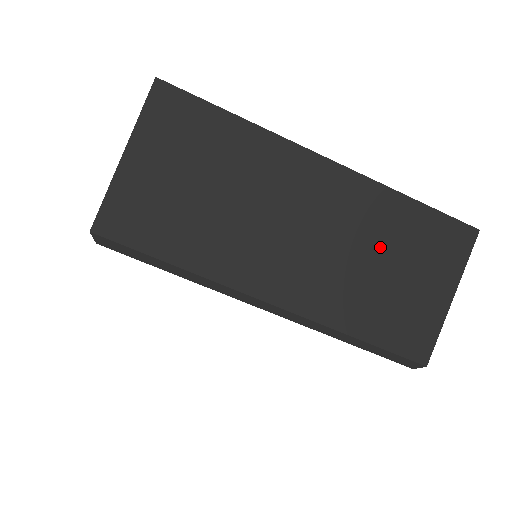
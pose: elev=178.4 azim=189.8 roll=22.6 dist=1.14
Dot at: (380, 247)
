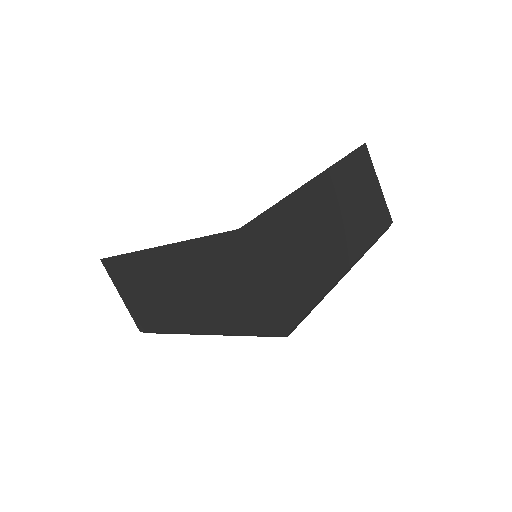
Dot at: (352, 194)
